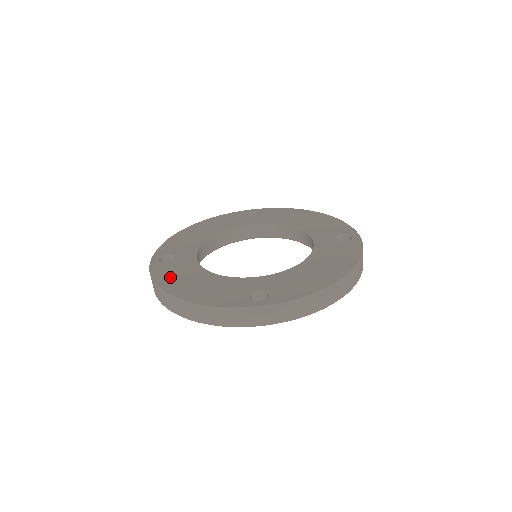
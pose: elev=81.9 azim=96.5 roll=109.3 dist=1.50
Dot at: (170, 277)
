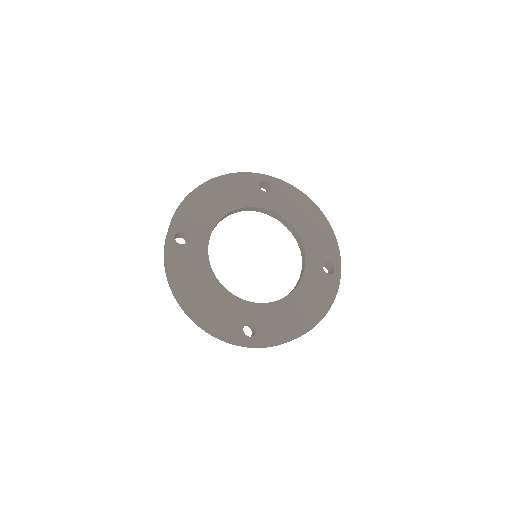
Dot at: (184, 275)
